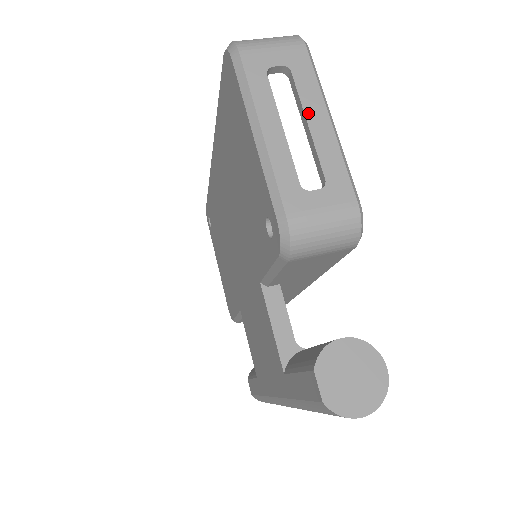
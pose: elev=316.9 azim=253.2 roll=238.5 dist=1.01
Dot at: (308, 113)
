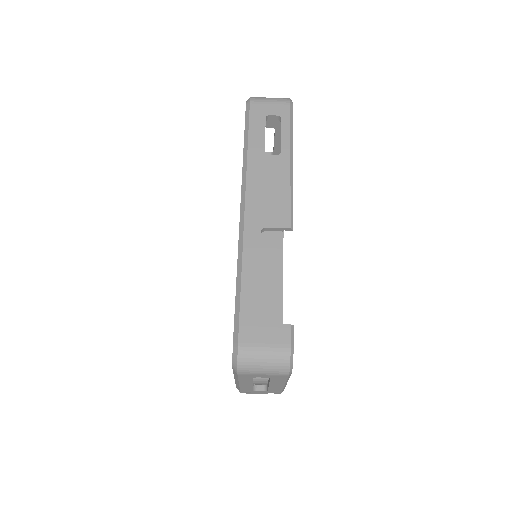
Dot at: (272, 384)
